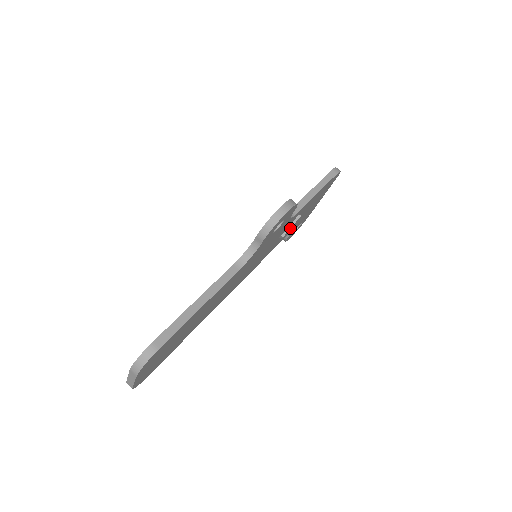
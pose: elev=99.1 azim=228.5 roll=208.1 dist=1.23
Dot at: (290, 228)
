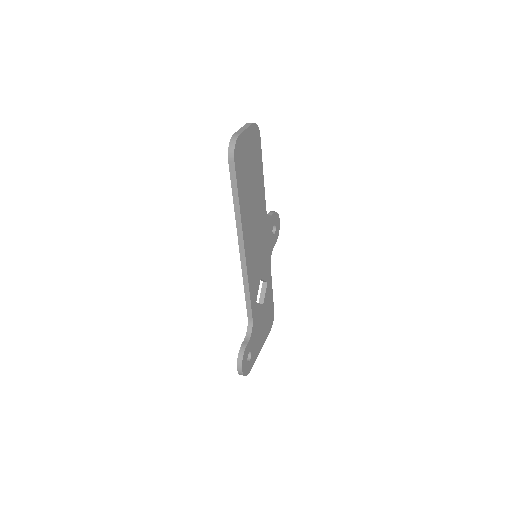
Dot at: (259, 303)
